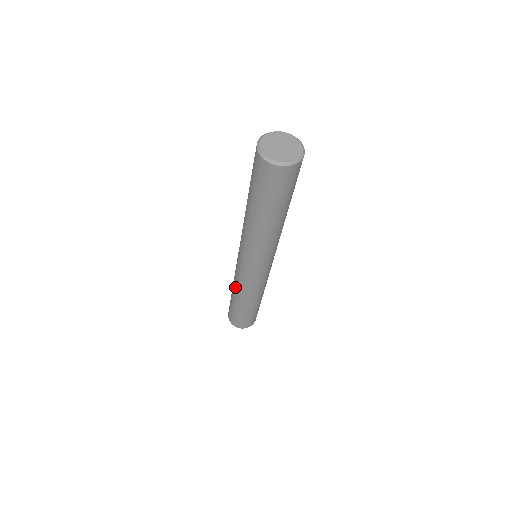
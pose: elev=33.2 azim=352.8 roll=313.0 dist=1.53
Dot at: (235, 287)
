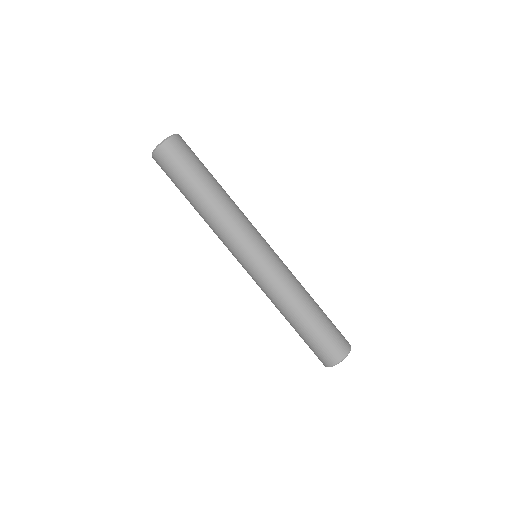
Dot at: (282, 302)
